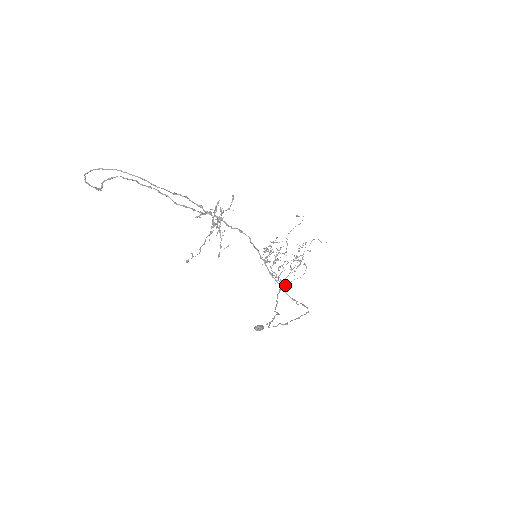
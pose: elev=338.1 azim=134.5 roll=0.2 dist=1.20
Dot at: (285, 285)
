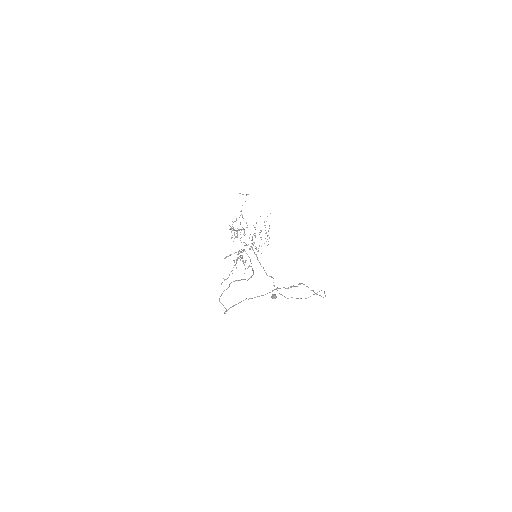
Dot at: occluded
